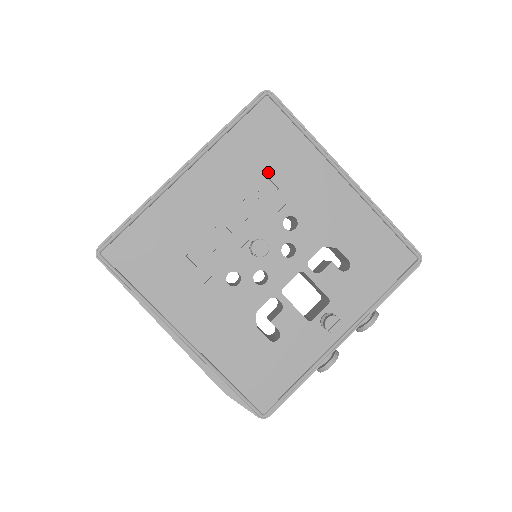
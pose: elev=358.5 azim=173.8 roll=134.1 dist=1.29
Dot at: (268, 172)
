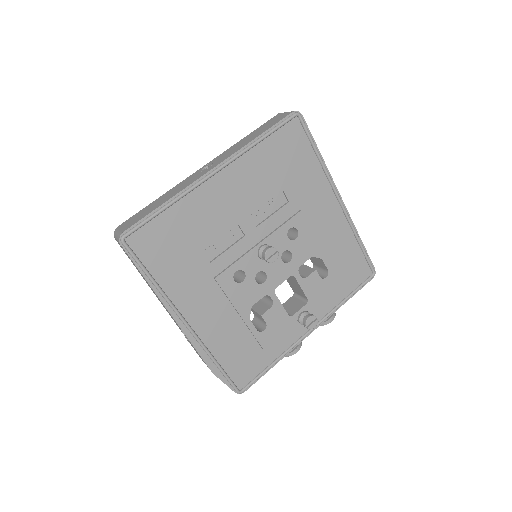
Dot at: (284, 186)
